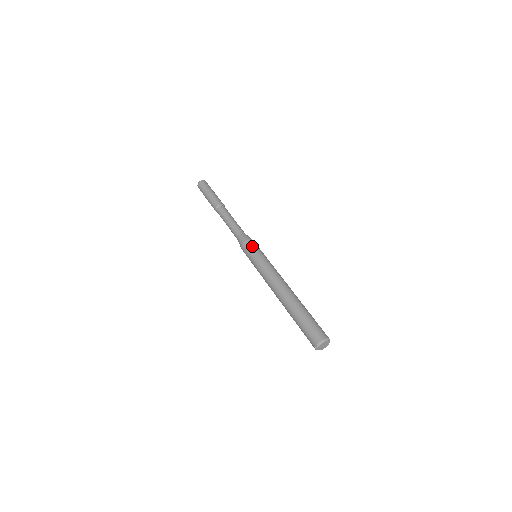
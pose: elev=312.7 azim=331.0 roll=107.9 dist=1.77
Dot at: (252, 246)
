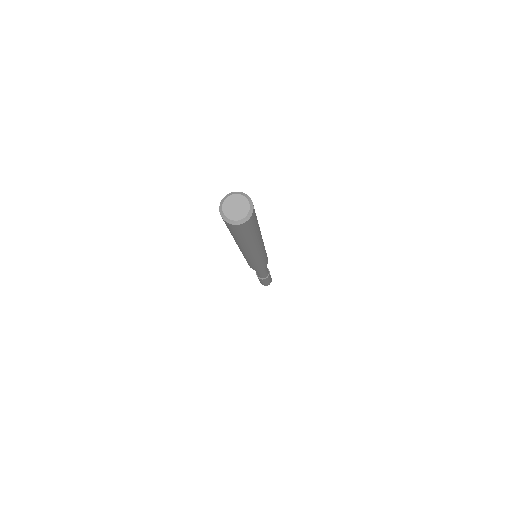
Dot at: occluded
